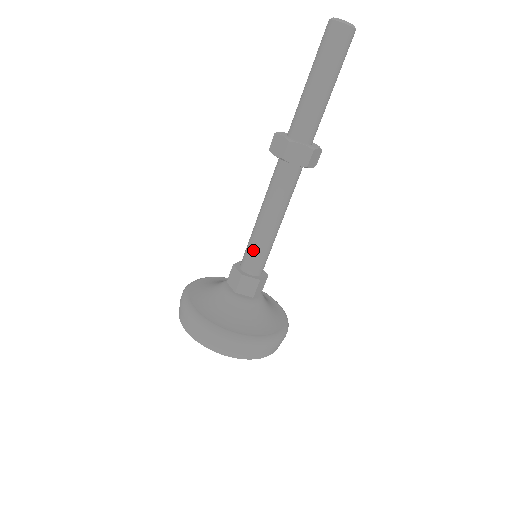
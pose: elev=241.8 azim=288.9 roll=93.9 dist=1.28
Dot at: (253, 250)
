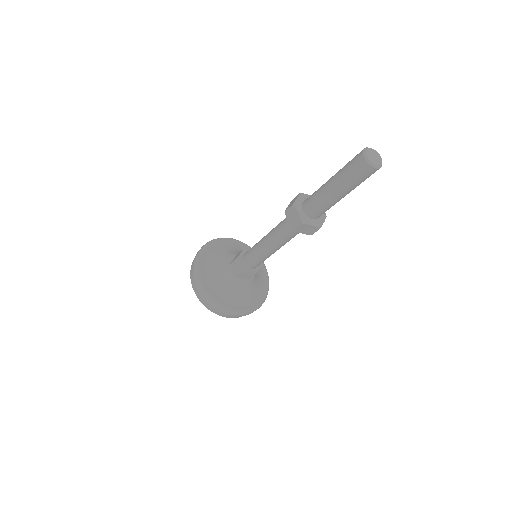
Dot at: (255, 259)
